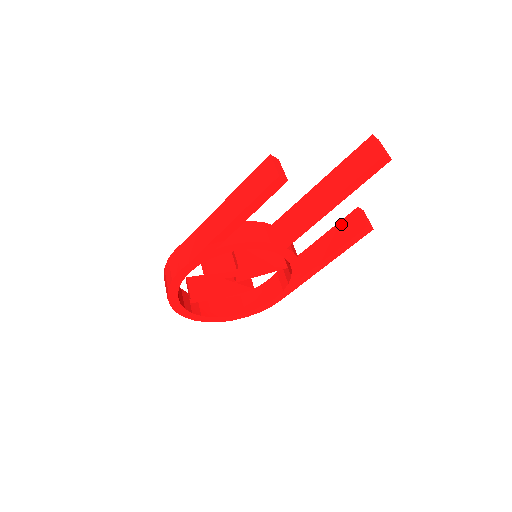
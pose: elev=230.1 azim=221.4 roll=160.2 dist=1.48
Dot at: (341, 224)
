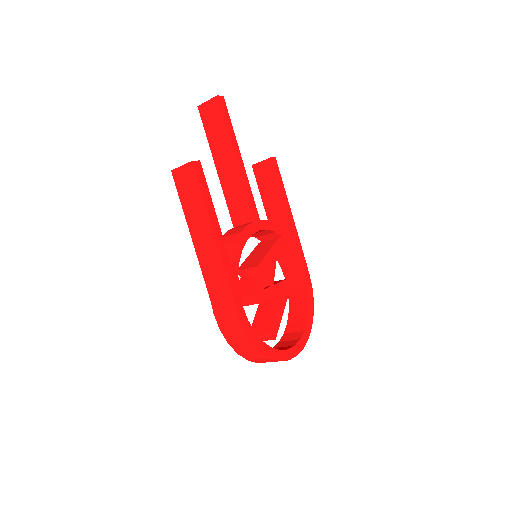
Dot at: (260, 185)
